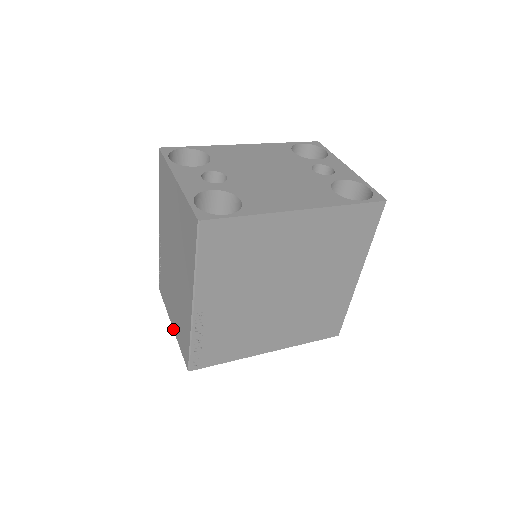
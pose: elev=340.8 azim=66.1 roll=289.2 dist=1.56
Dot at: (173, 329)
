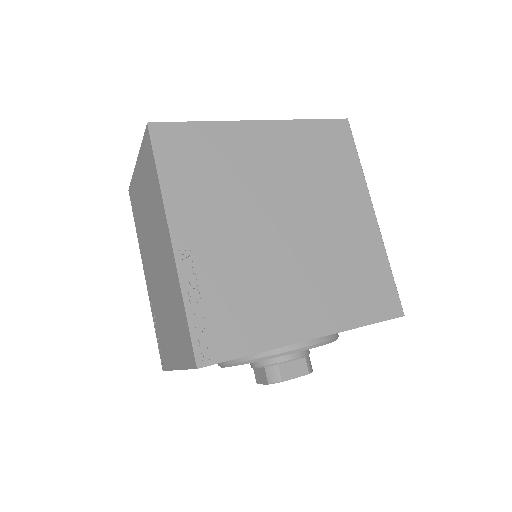
Dot at: (178, 369)
